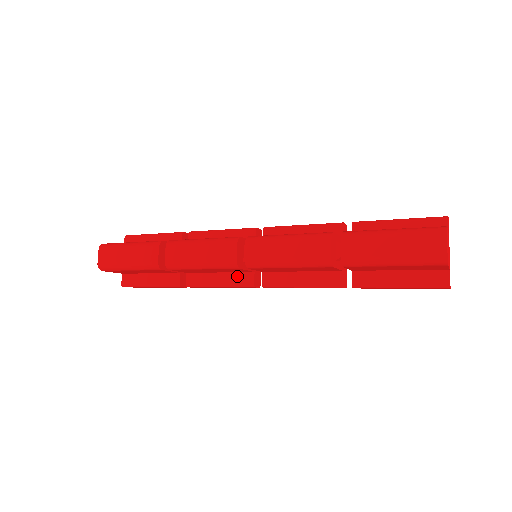
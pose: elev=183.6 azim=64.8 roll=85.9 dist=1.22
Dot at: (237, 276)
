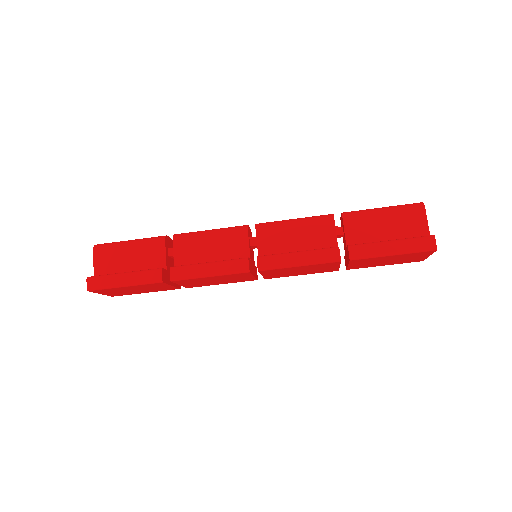
Dot at: occluded
